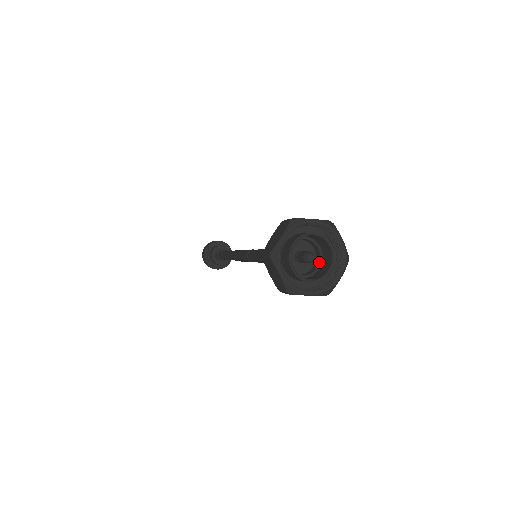
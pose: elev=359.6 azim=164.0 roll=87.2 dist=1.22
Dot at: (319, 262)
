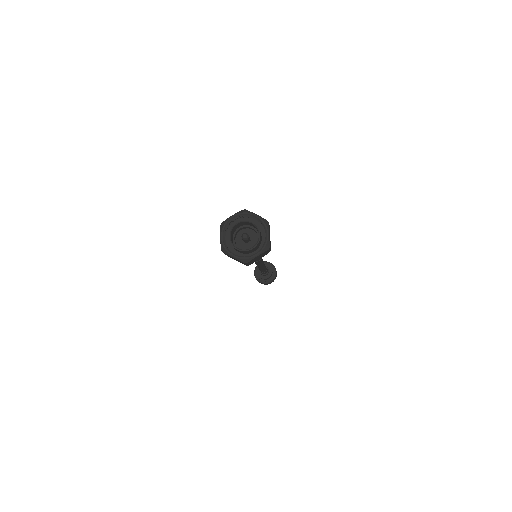
Dot at: occluded
